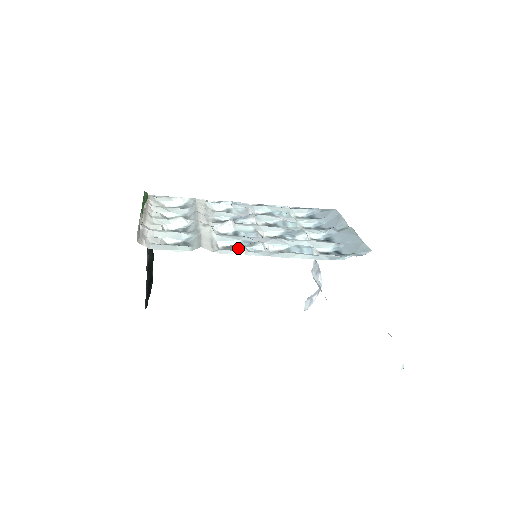
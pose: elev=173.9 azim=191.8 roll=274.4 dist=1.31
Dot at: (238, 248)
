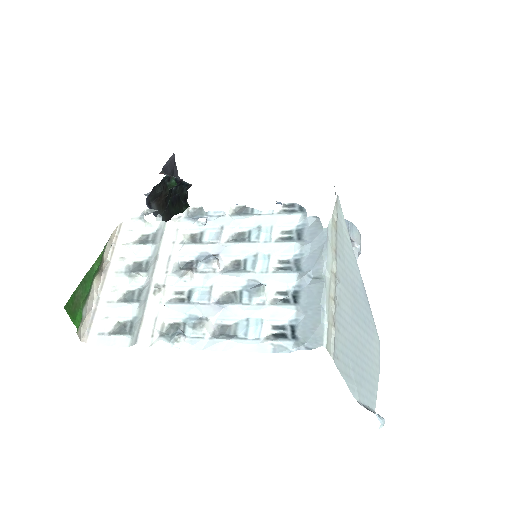
Dot at: (173, 342)
